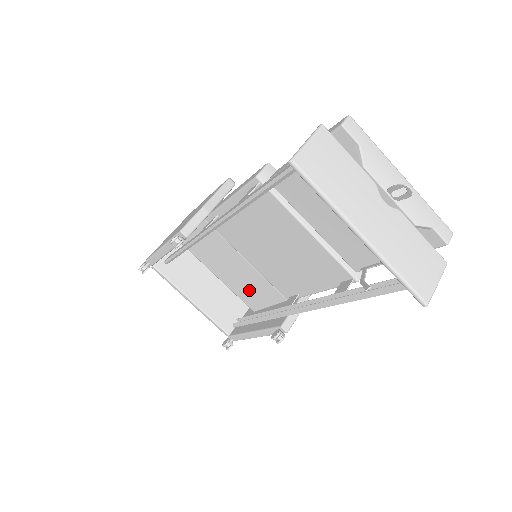
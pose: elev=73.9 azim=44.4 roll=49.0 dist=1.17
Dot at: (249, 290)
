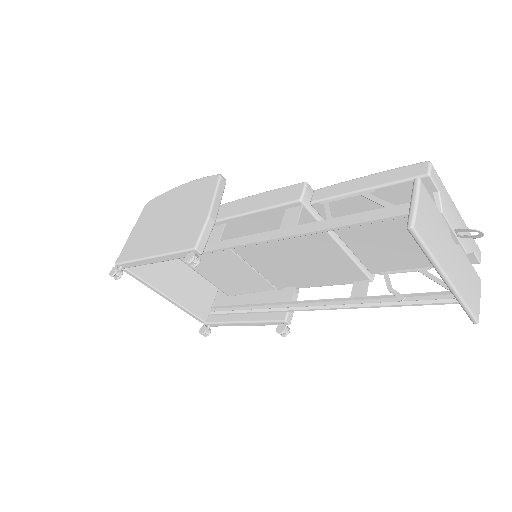
Dot at: (232, 281)
